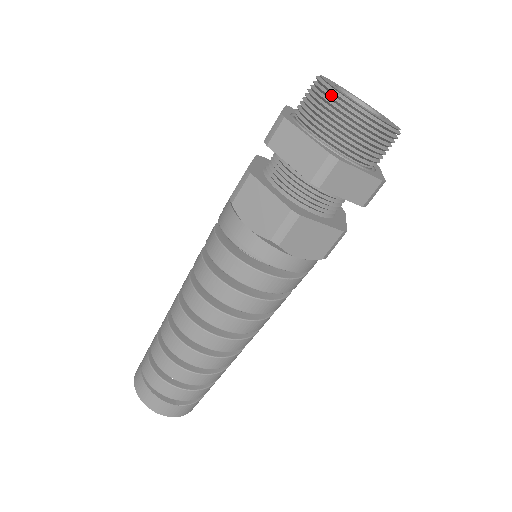
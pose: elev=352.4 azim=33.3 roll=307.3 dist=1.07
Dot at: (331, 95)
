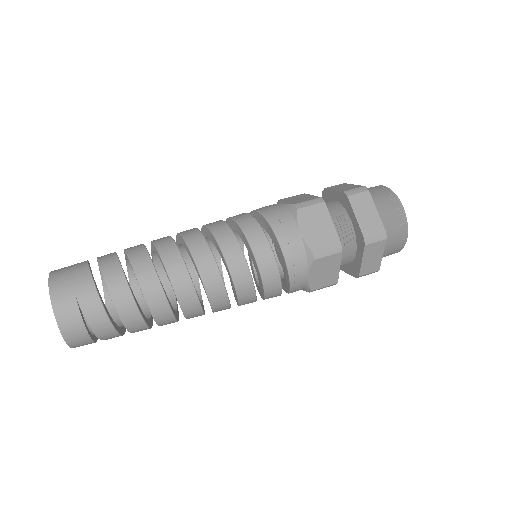
Dot at: (404, 238)
